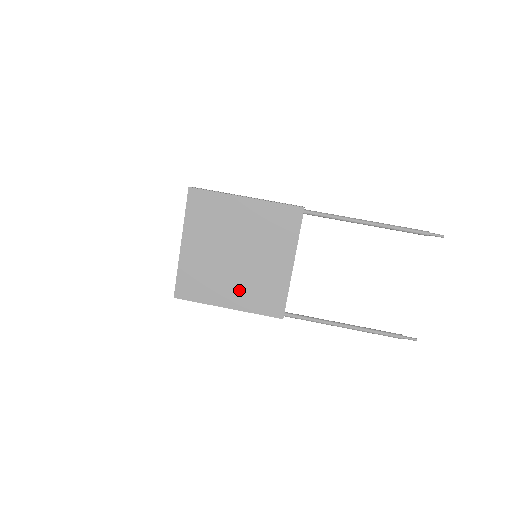
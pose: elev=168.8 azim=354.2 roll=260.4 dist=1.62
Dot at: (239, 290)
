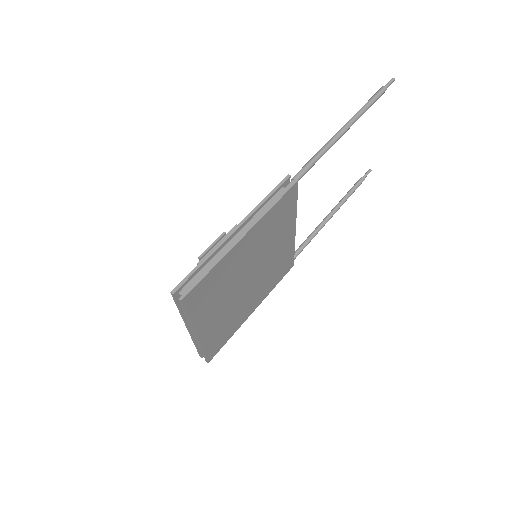
Dot at: (258, 294)
